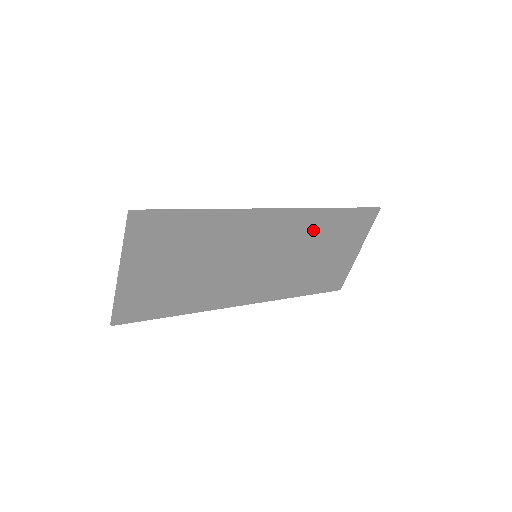
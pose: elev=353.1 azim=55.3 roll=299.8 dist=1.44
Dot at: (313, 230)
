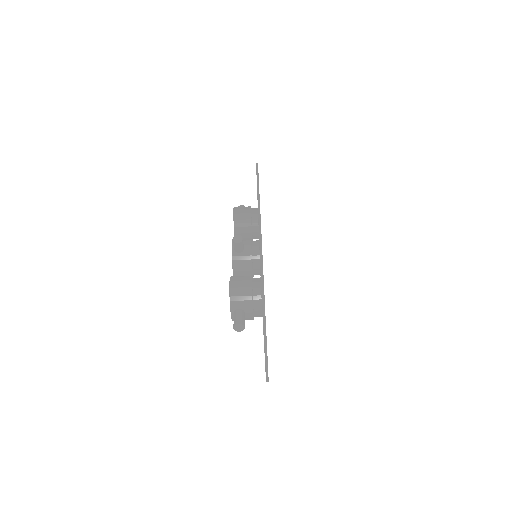
Dot at: occluded
